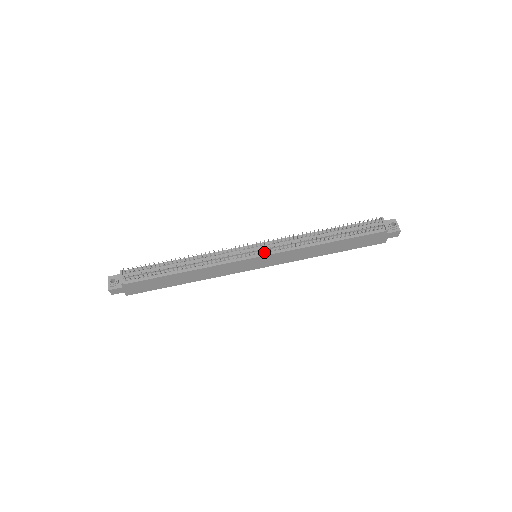
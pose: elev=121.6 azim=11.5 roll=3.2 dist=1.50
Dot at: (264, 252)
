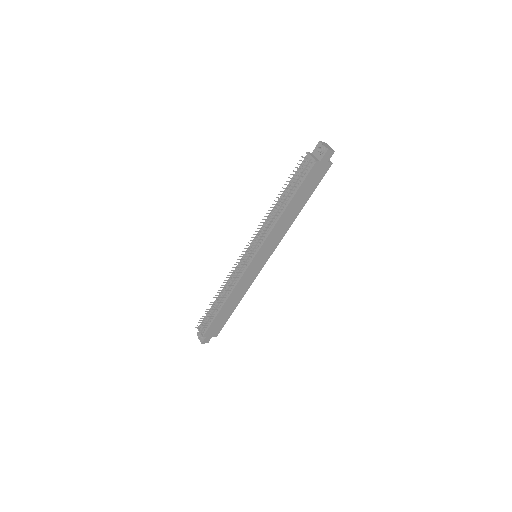
Dot at: (254, 253)
